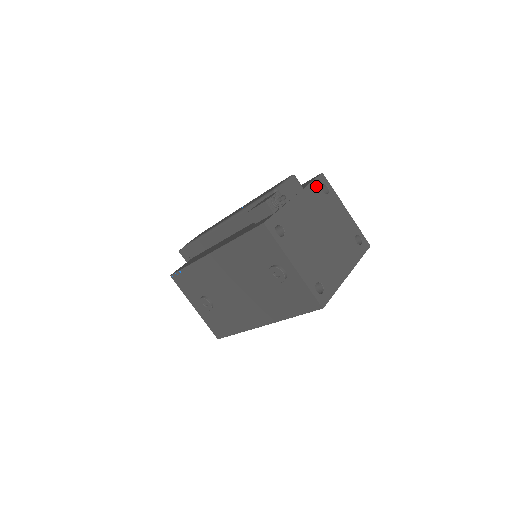
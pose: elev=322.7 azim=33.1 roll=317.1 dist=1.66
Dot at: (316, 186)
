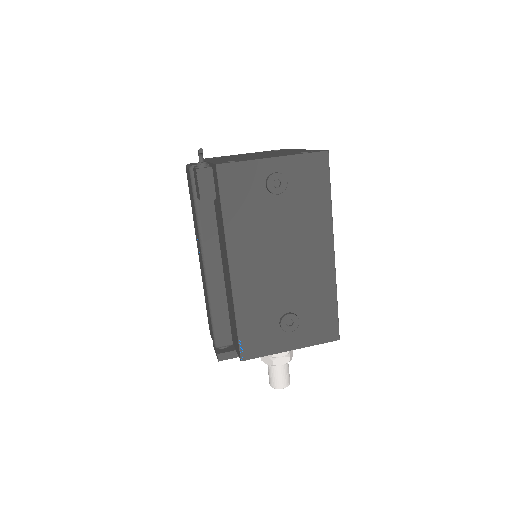
Dot at: occluded
